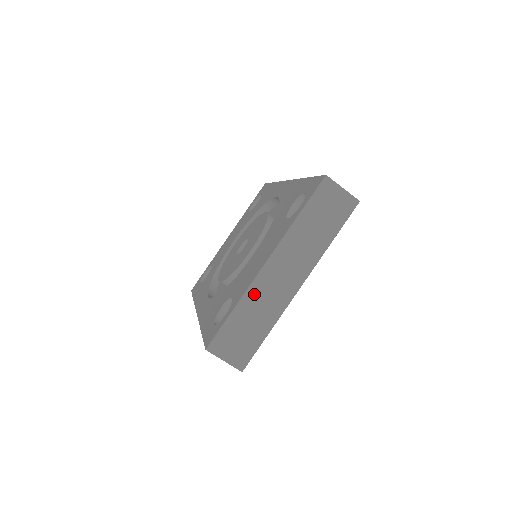
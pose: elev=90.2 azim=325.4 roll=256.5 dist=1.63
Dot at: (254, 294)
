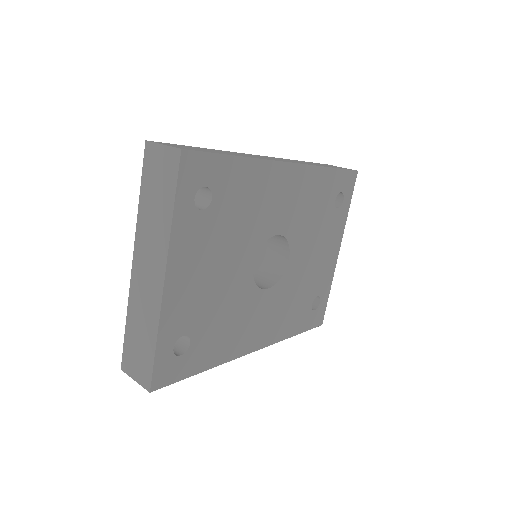
Dot at: (134, 301)
